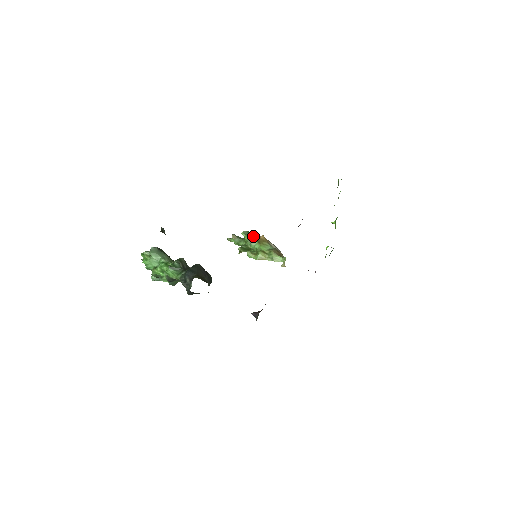
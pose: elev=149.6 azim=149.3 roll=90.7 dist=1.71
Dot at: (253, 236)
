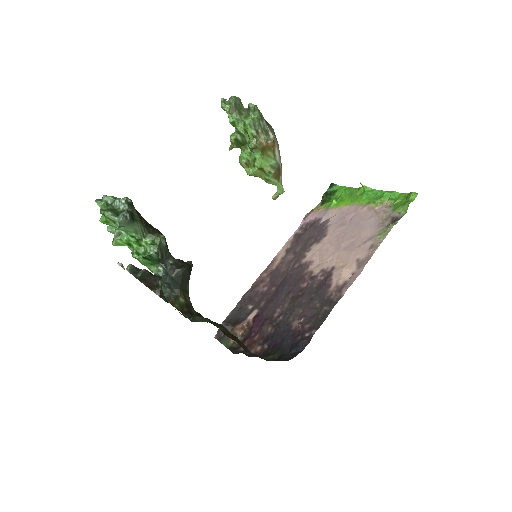
Dot at: (260, 138)
